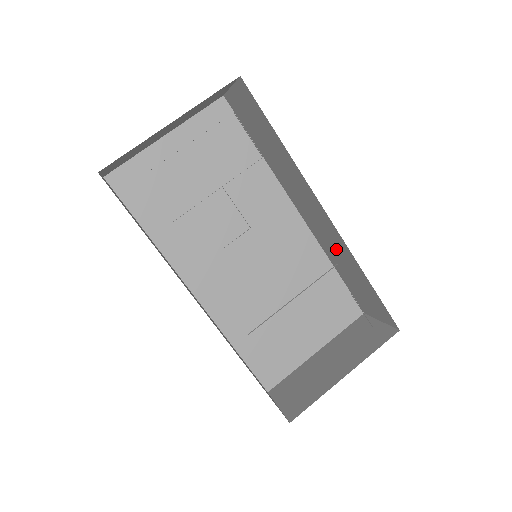
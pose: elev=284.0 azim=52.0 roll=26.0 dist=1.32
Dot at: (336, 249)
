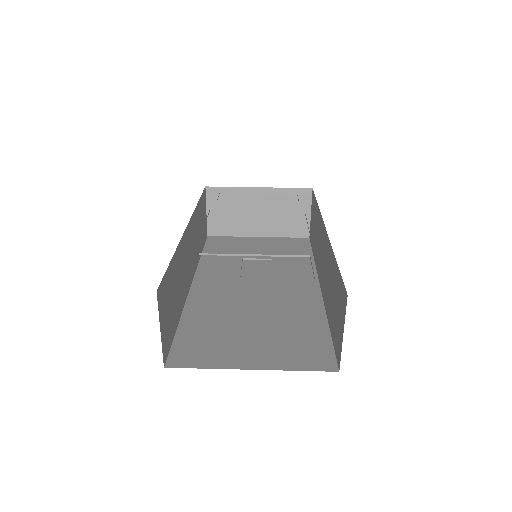
Dot at: (328, 273)
